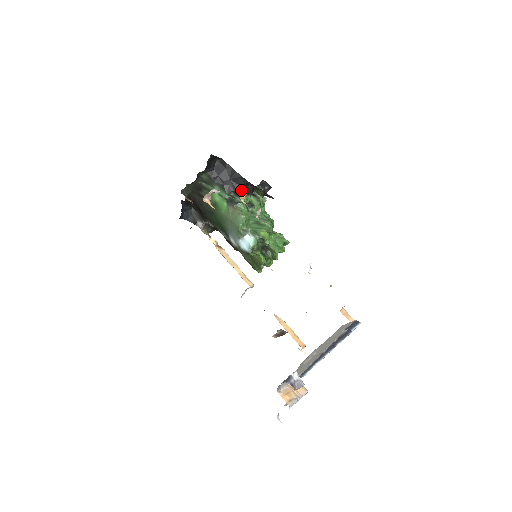
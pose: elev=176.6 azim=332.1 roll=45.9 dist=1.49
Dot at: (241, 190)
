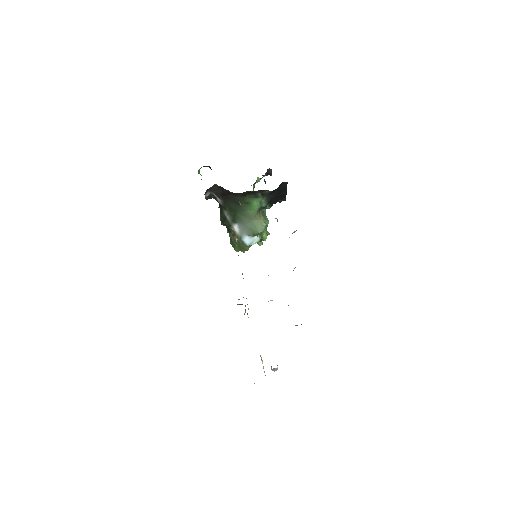
Dot at: occluded
